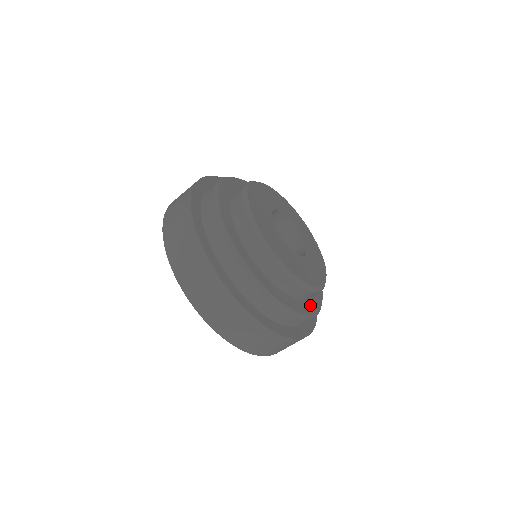
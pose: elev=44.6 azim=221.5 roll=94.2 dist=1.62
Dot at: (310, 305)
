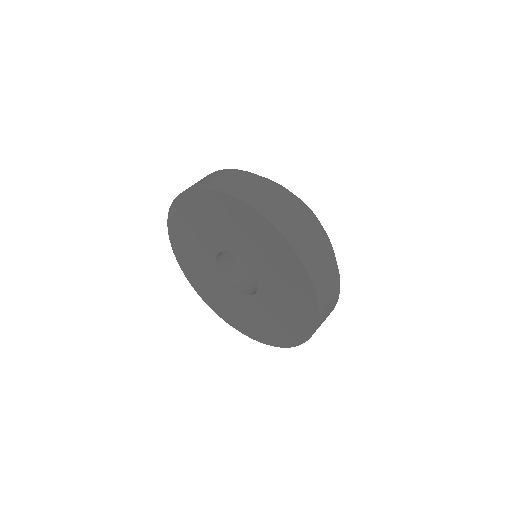
Dot at: occluded
